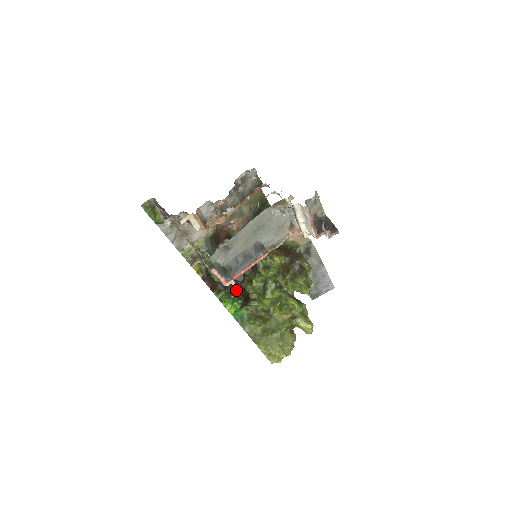
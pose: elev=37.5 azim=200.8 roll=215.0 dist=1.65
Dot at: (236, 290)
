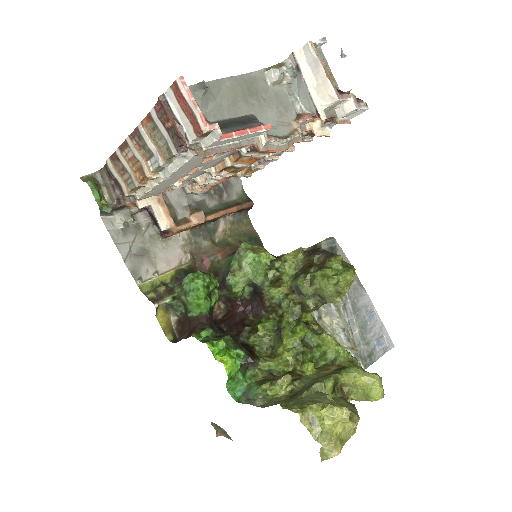
Dot at: occluded
